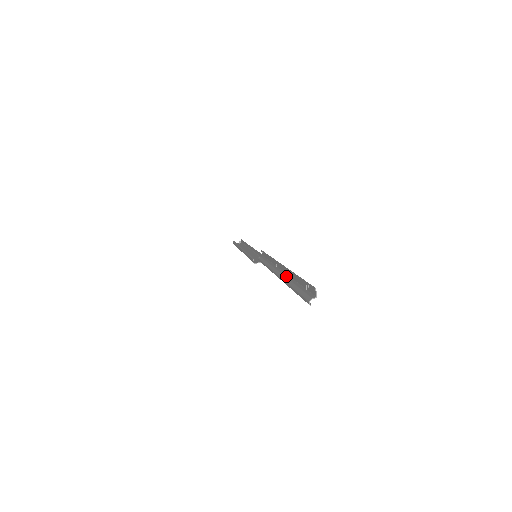
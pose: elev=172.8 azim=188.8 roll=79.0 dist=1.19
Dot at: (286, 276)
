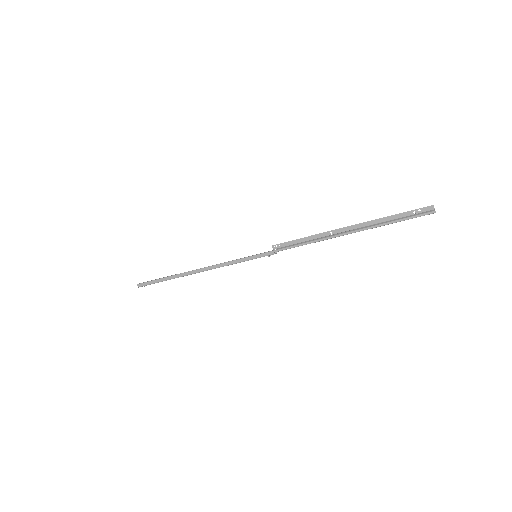
Dot at: (370, 225)
